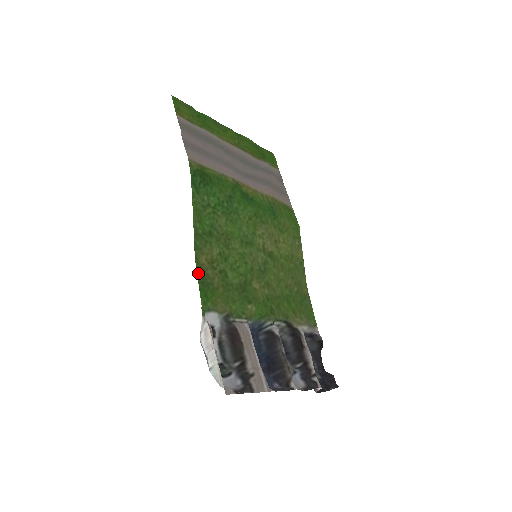
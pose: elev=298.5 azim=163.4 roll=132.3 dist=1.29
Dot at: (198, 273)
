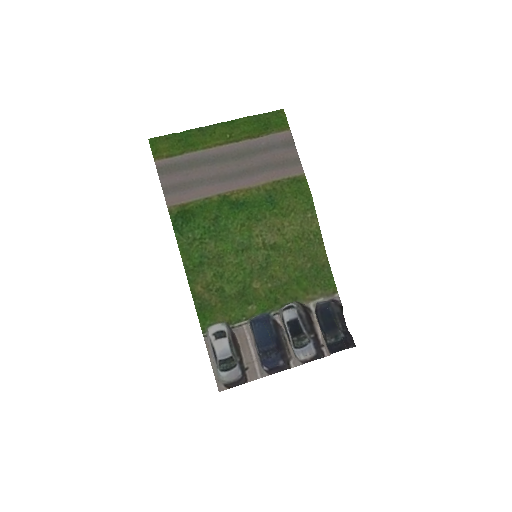
Dot at: (195, 302)
